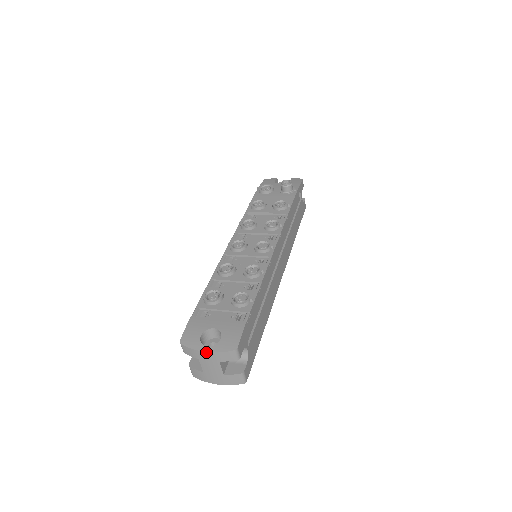
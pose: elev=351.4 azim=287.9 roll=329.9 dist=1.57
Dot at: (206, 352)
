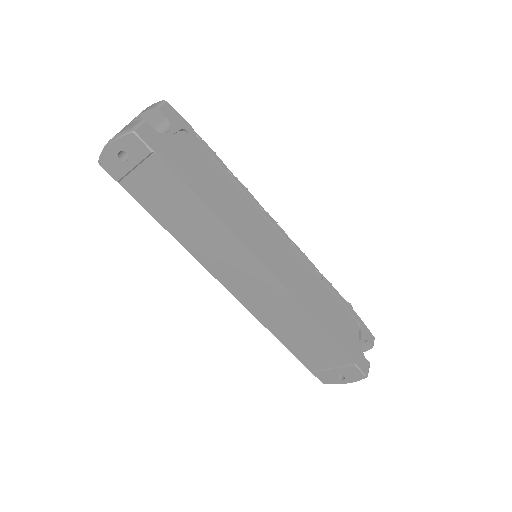
Dot at: occluded
